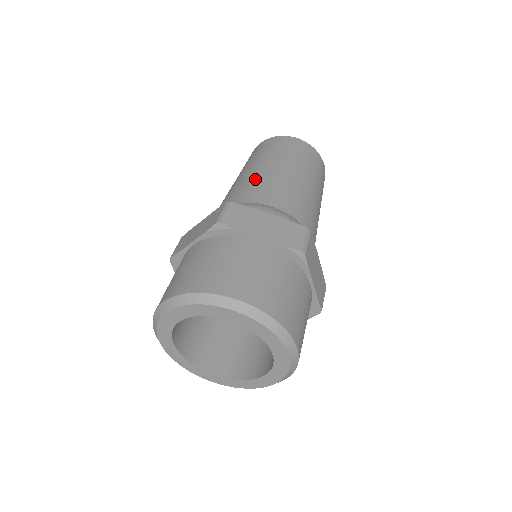
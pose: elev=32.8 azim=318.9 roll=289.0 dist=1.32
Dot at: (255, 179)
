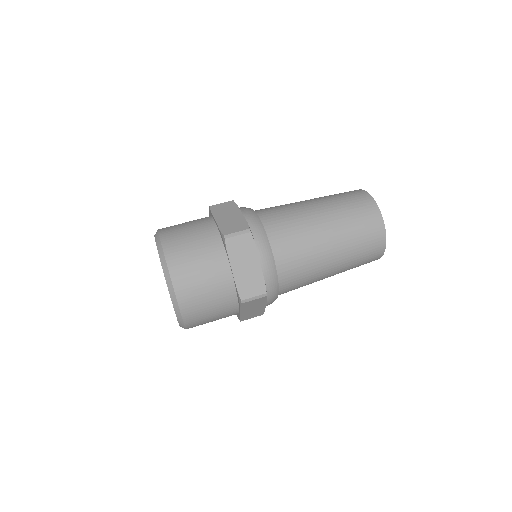
Dot at: occluded
